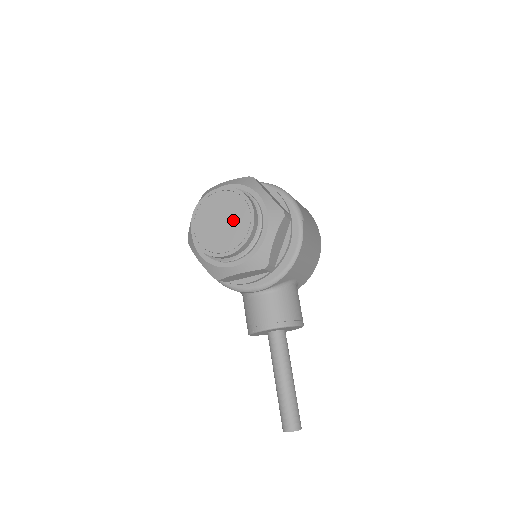
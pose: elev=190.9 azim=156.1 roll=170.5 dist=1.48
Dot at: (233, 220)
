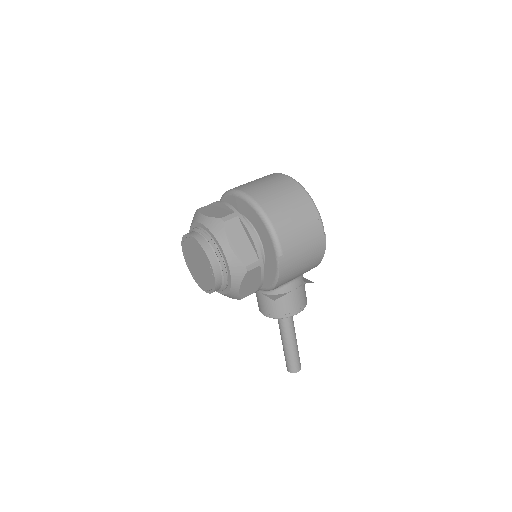
Dot at: (203, 269)
